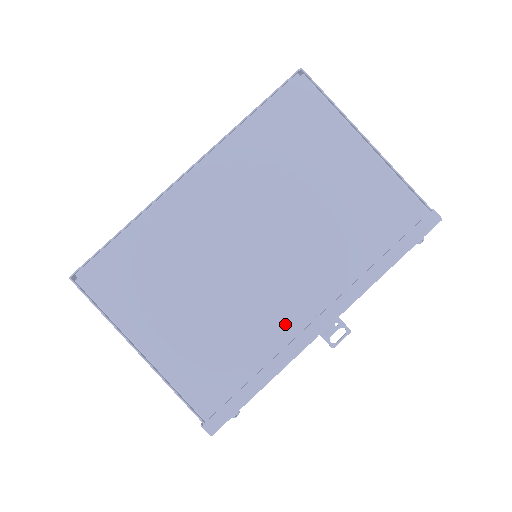
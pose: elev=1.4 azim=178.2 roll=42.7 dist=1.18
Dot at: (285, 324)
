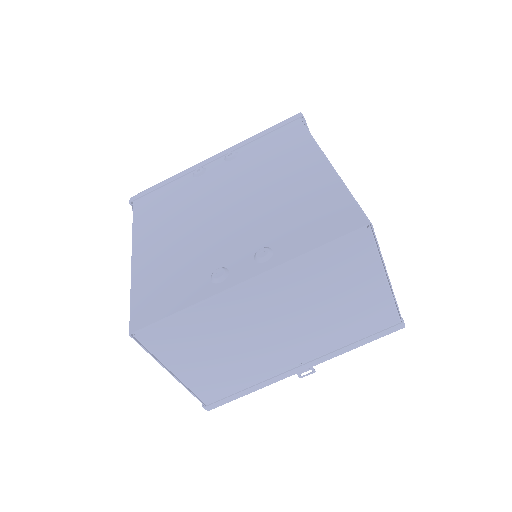
Dot at: (277, 367)
